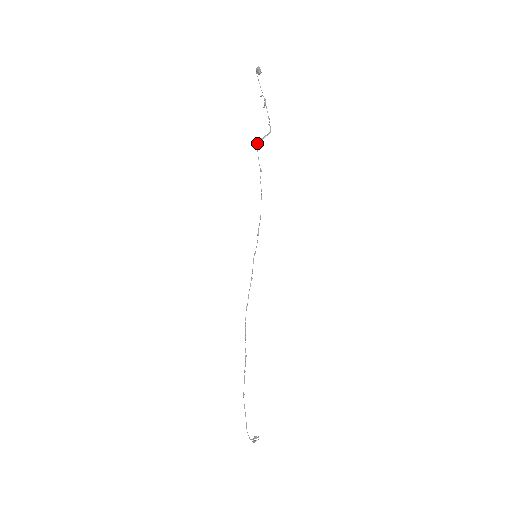
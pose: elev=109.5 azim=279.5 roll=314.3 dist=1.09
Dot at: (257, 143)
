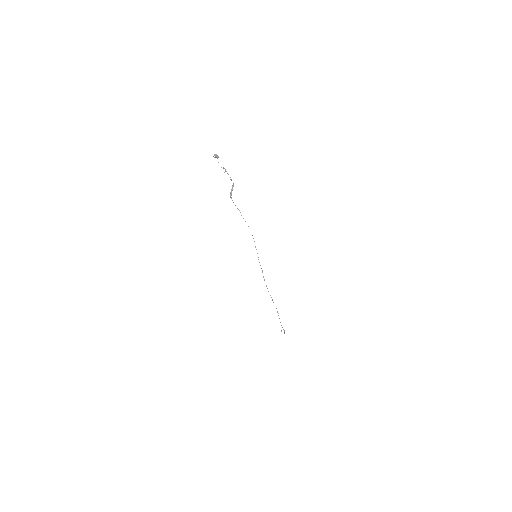
Dot at: (231, 197)
